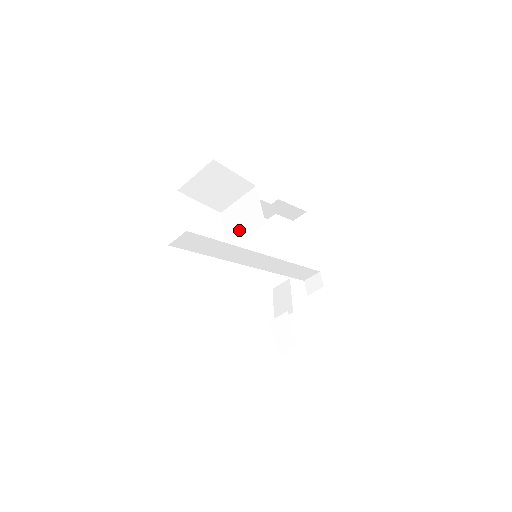
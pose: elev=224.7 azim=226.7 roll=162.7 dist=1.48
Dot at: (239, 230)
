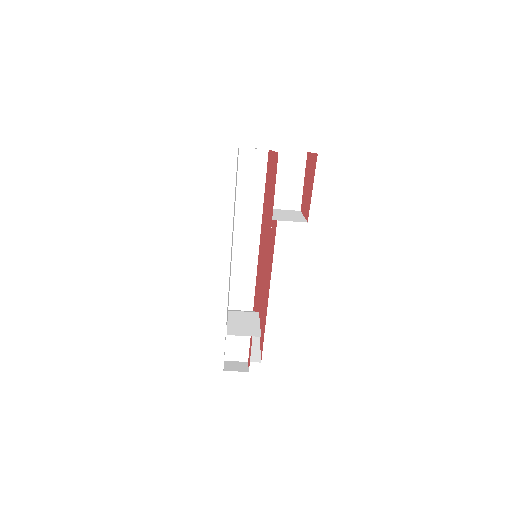
Dot at: (272, 216)
